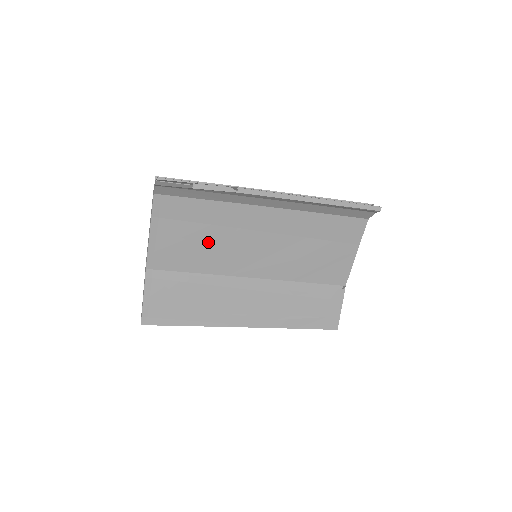
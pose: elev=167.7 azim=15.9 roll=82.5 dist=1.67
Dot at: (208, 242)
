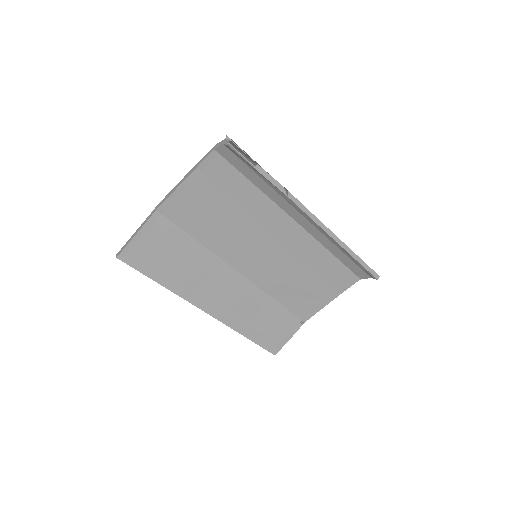
Dot at: (226, 220)
